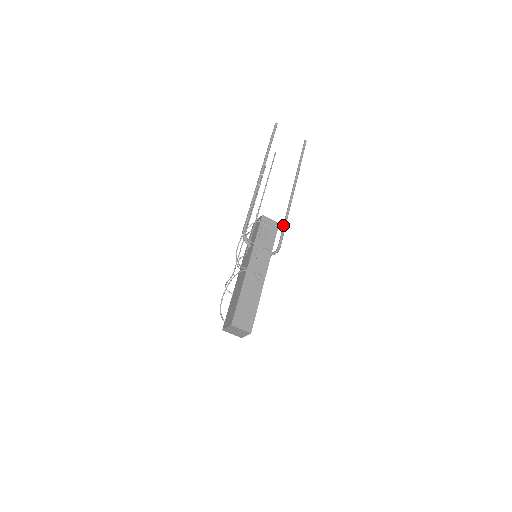
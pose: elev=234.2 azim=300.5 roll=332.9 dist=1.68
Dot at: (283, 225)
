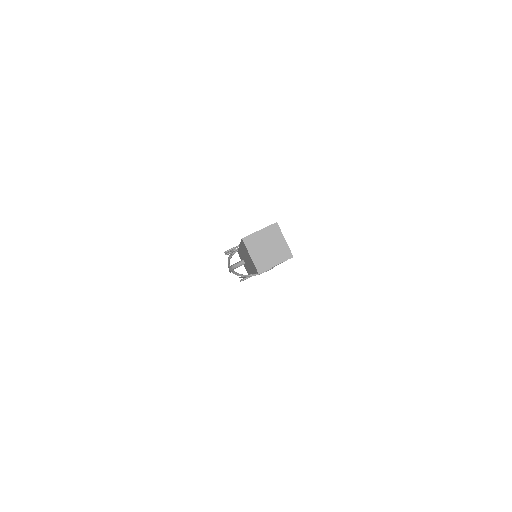
Dot at: occluded
